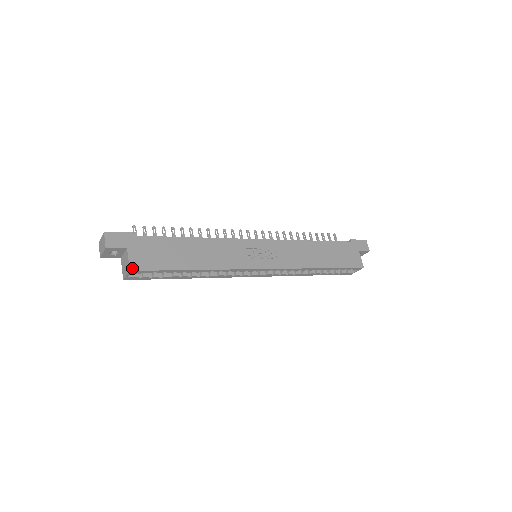
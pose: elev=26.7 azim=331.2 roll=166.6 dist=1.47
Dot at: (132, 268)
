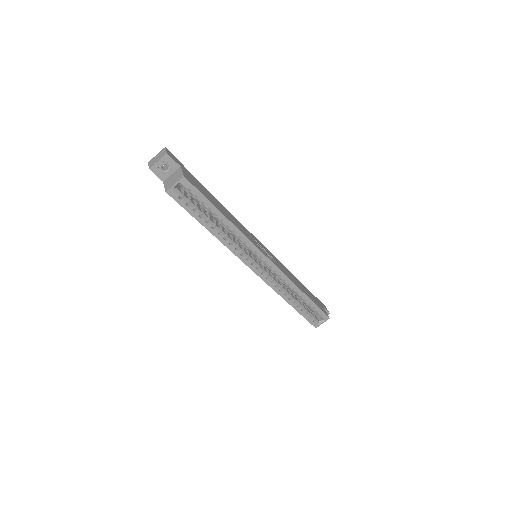
Dot at: (185, 176)
